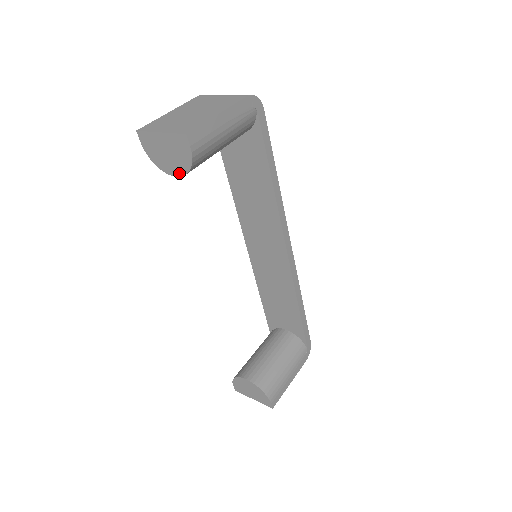
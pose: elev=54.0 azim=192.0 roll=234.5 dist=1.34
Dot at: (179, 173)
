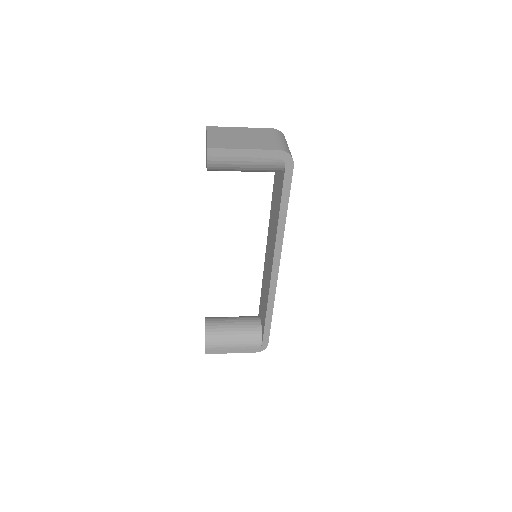
Dot at: occluded
